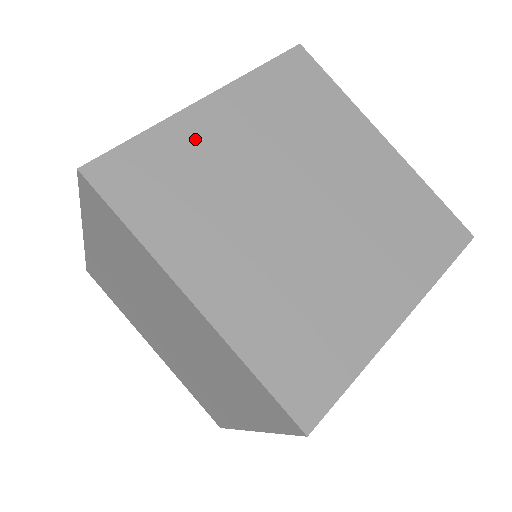
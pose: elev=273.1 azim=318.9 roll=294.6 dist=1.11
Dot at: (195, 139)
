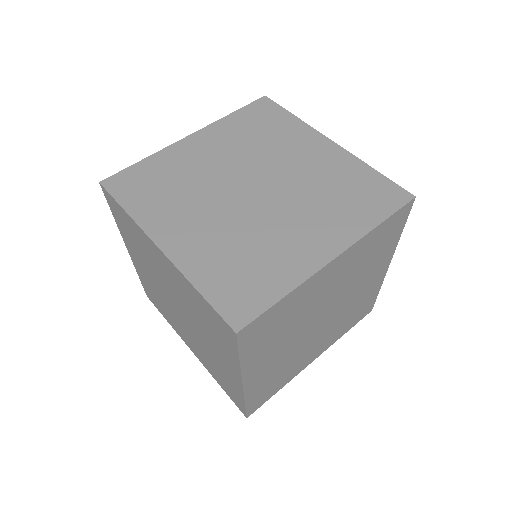
Dot at: (178, 159)
